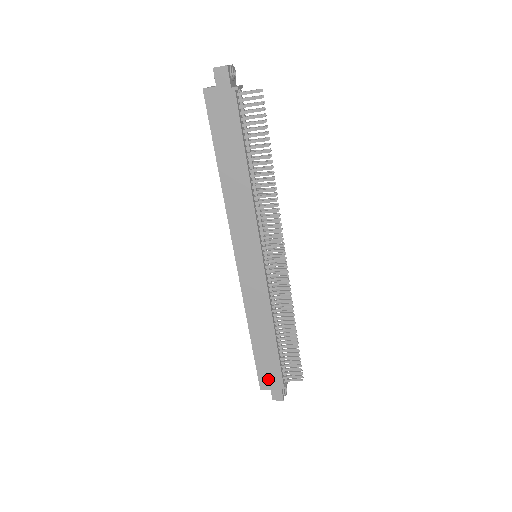
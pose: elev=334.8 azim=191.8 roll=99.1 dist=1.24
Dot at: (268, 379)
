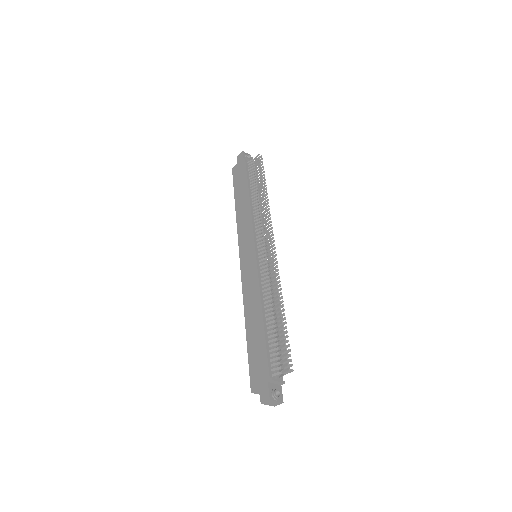
Dot at: (257, 374)
